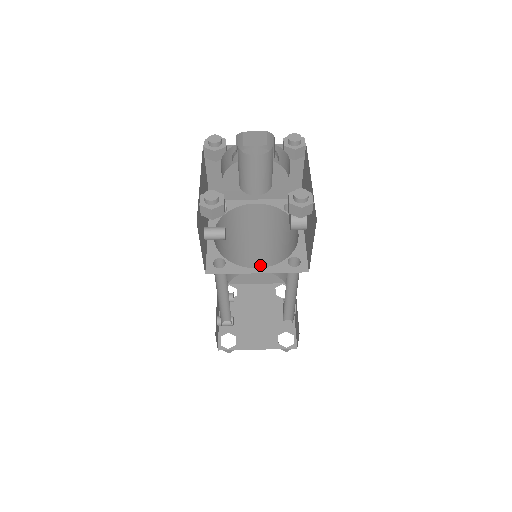
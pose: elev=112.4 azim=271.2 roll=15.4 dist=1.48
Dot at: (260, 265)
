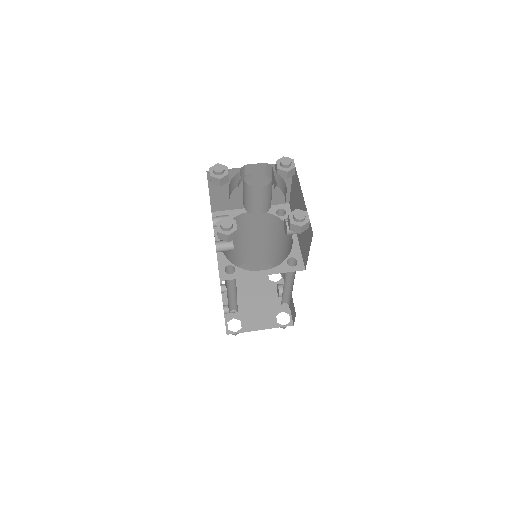
Dot at: (255, 257)
